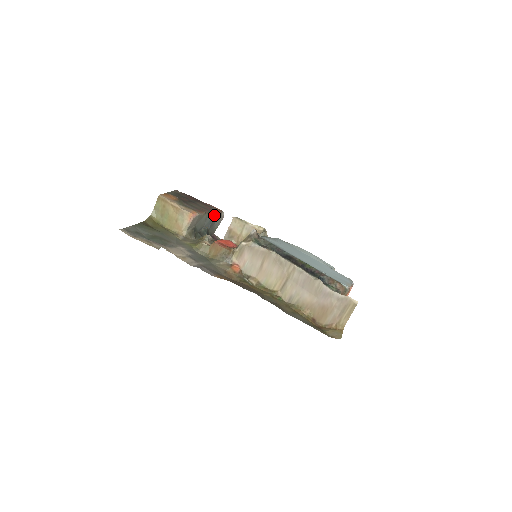
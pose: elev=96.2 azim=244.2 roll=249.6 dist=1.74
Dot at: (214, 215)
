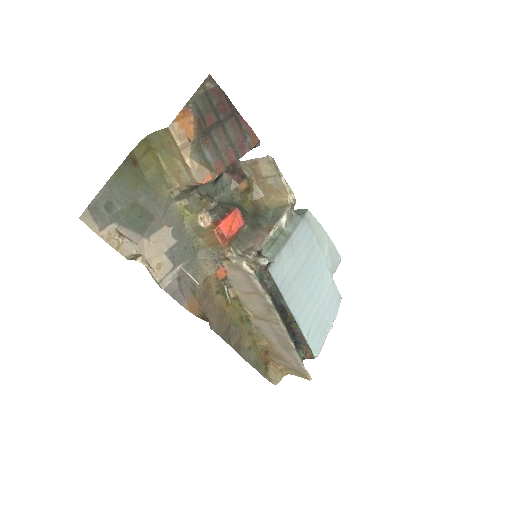
Dot at: (242, 156)
